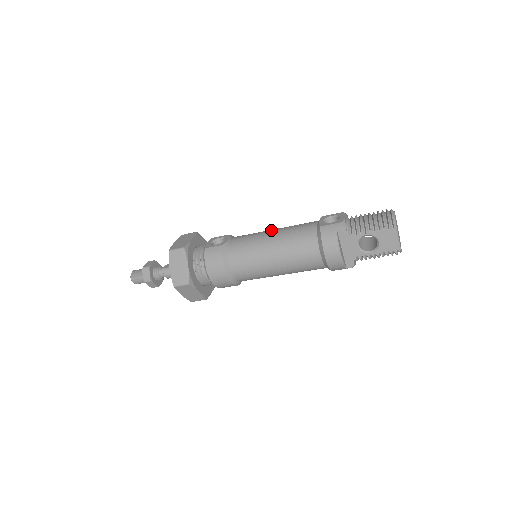
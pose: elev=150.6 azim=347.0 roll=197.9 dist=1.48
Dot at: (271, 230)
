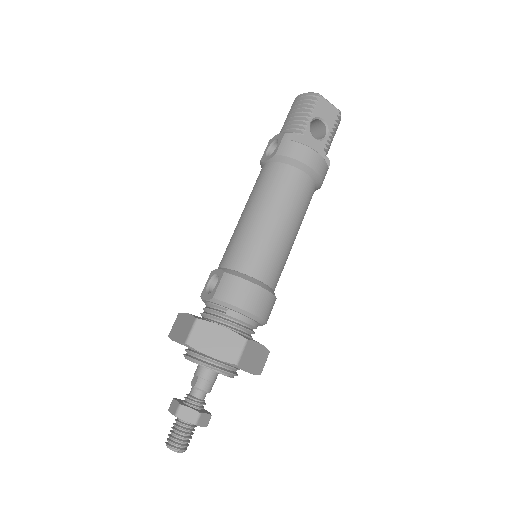
Dot at: (241, 216)
